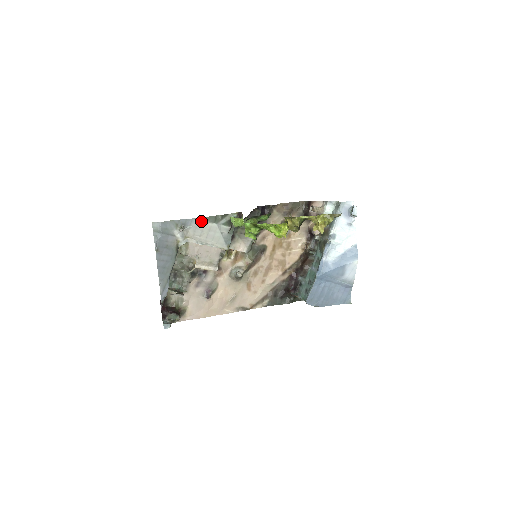
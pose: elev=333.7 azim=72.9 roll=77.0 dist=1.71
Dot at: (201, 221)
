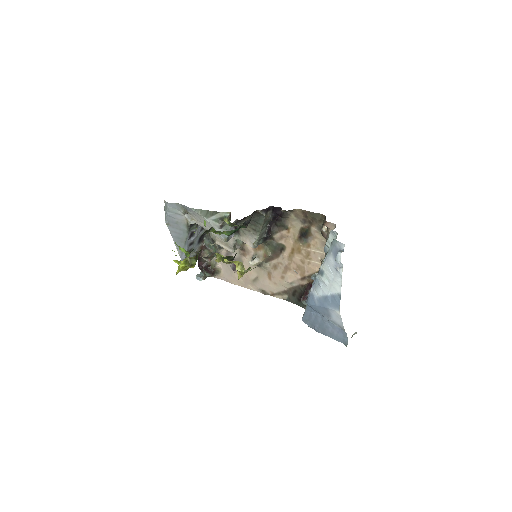
Dot at: (195, 212)
